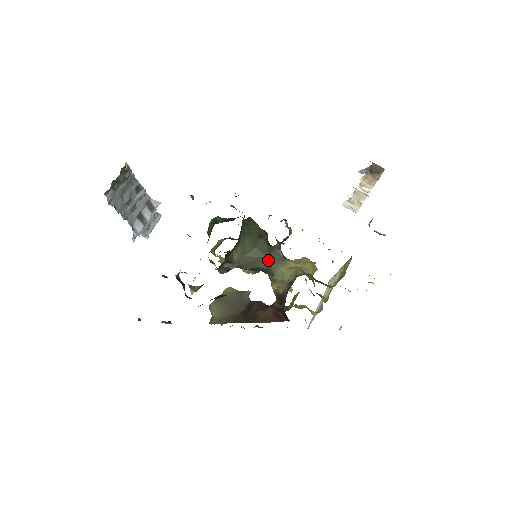
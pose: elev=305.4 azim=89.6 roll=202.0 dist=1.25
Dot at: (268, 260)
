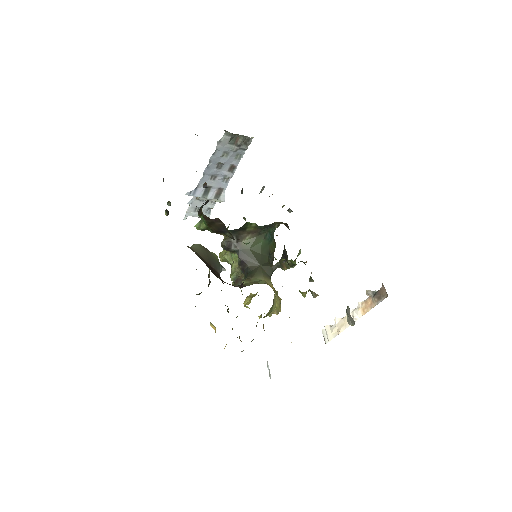
Dot at: (259, 267)
